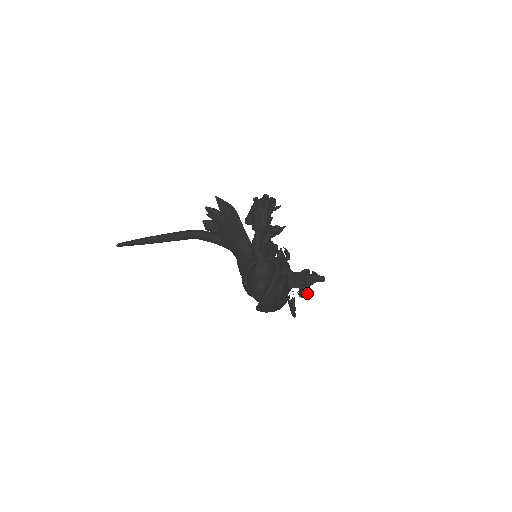
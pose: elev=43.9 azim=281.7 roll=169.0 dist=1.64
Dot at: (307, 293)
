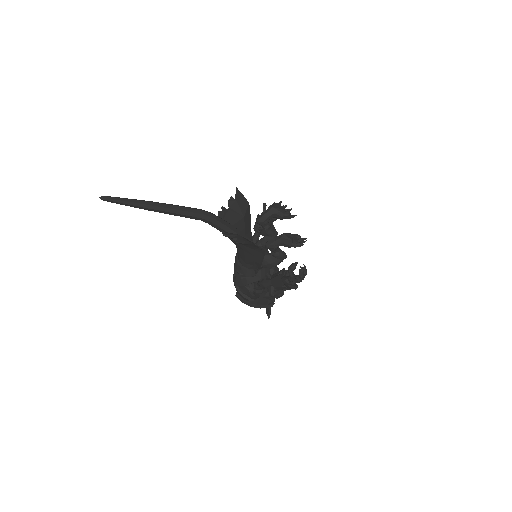
Dot at: occluded
